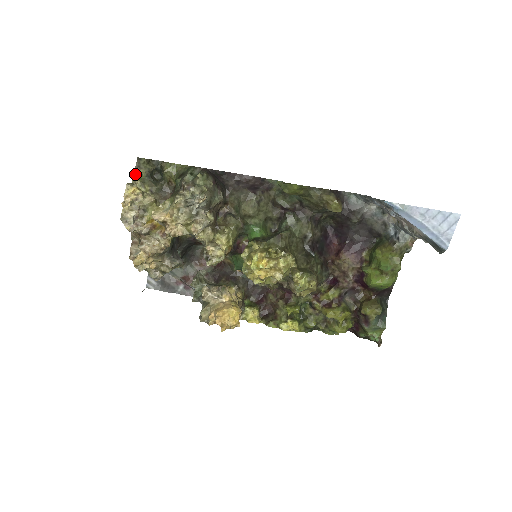
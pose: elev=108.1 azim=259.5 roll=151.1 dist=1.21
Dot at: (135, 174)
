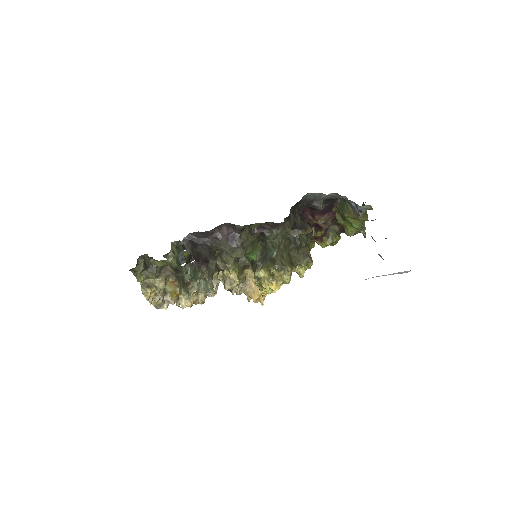
Dot at: (137, 278)
